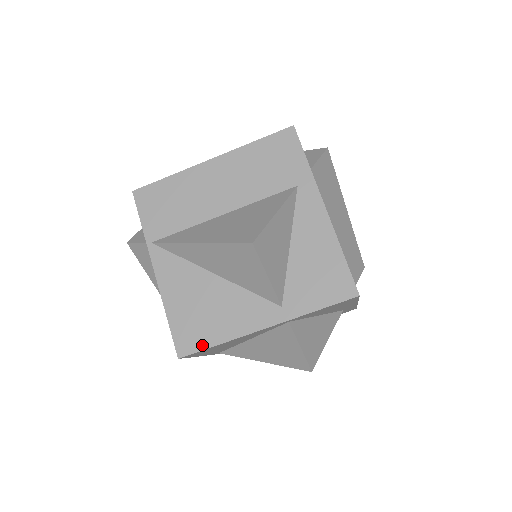
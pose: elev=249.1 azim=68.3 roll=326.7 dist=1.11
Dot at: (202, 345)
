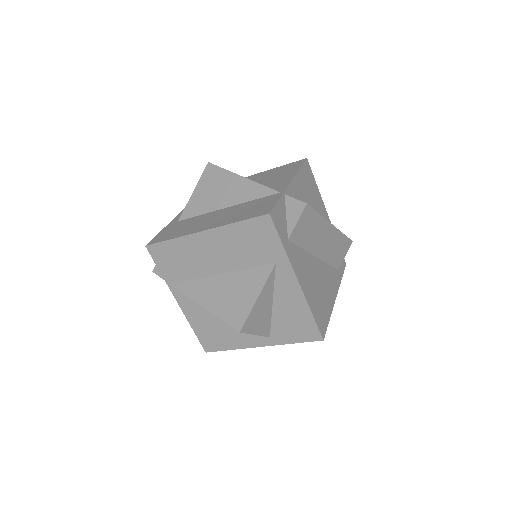
Dot at: (220, 348)
